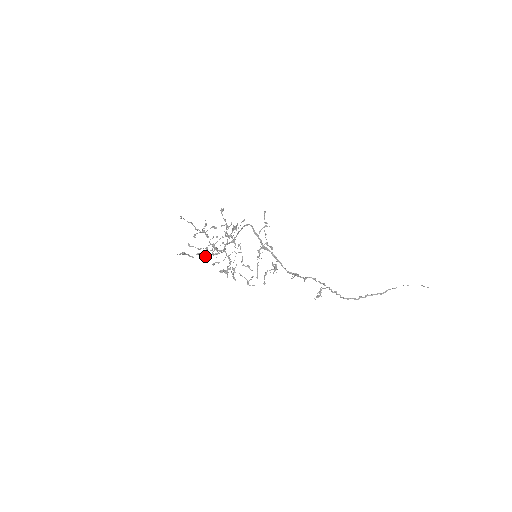
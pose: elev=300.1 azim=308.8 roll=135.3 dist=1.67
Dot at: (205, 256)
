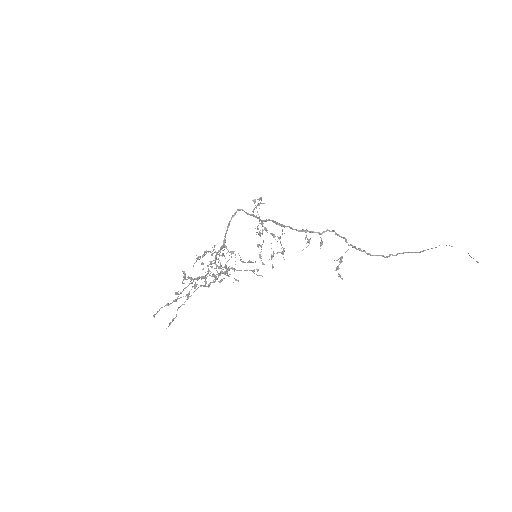
Dot at: occluded
